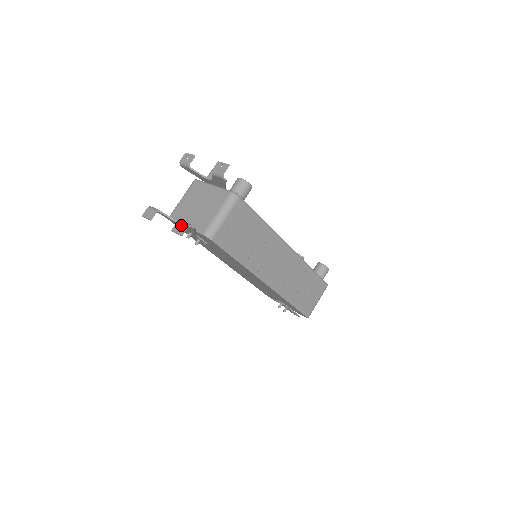
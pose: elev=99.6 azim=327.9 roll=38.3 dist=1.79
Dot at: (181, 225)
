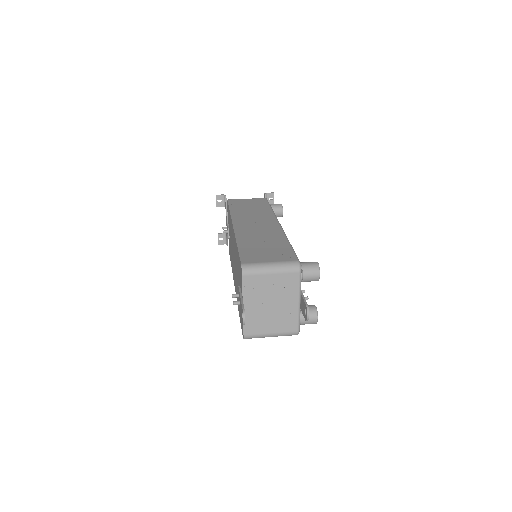
Dot at: (222, 200)
